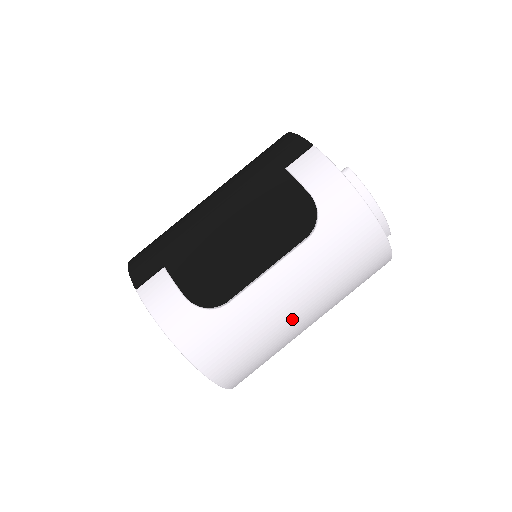
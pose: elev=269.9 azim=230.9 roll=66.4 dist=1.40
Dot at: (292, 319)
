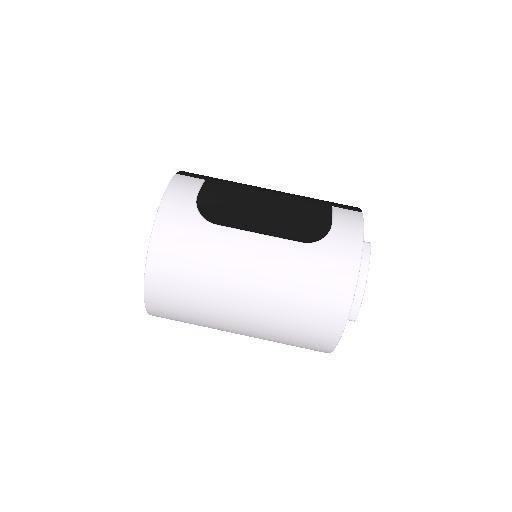
Dot at: (237, 285)
